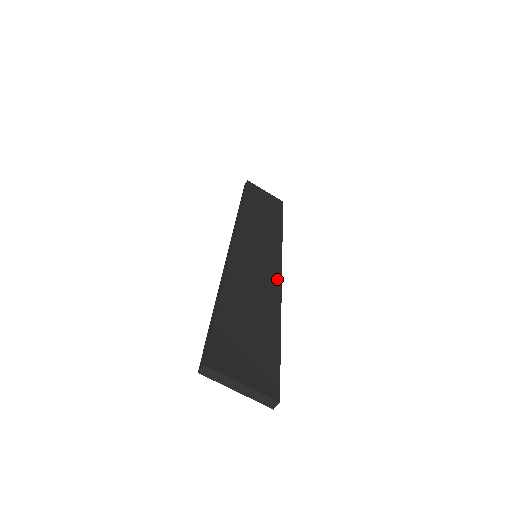
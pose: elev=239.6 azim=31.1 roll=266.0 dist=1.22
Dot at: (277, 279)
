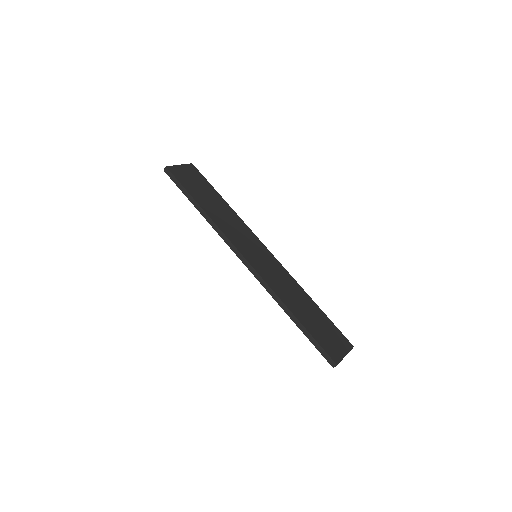
Dot at: (280, 265)
